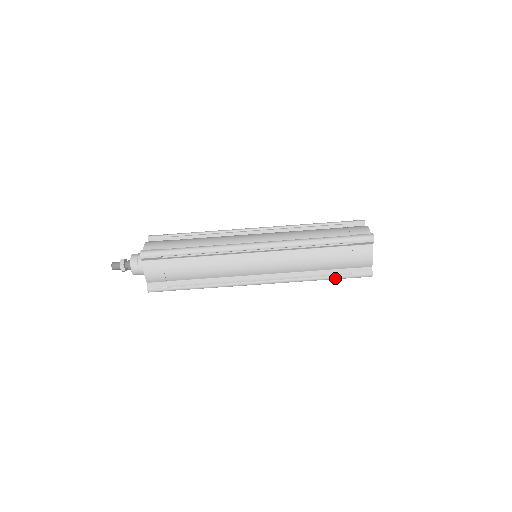
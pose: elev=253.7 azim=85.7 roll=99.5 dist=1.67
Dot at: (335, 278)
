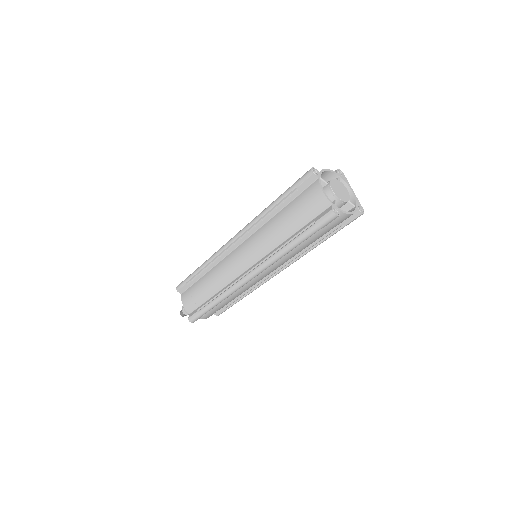
Dot at: occluded
